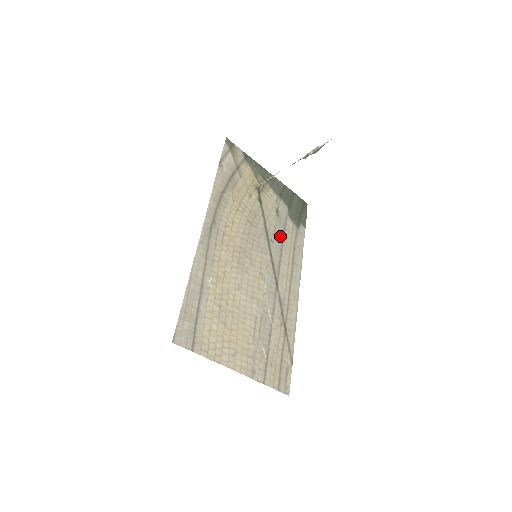
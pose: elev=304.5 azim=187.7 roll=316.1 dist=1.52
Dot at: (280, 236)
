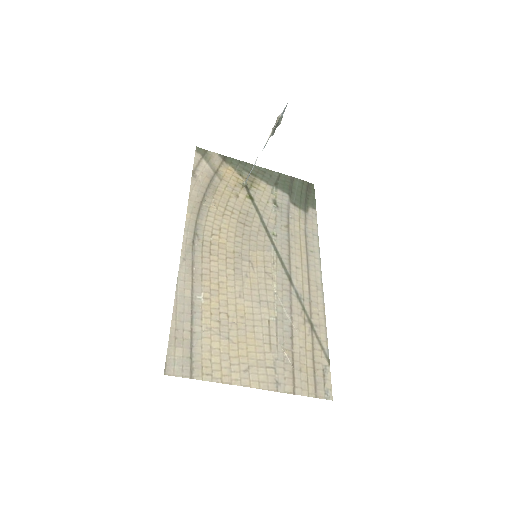
Dot at: (284, 227)
